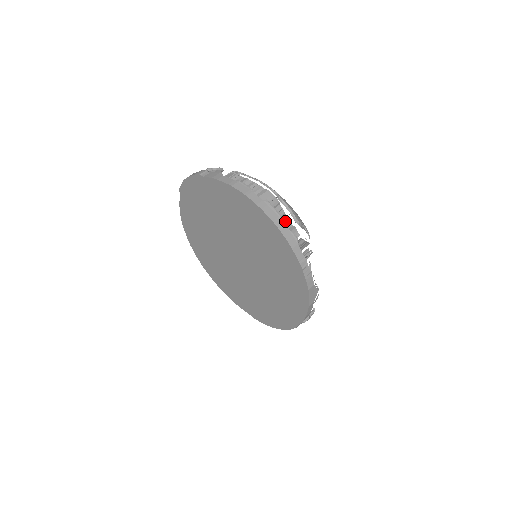
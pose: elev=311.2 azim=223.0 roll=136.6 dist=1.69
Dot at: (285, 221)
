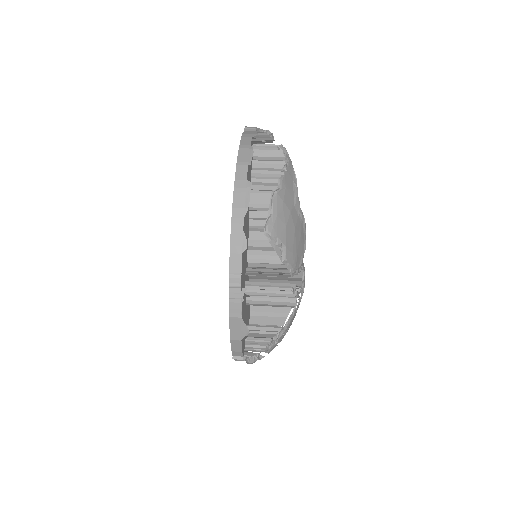
Dot at: occluded
